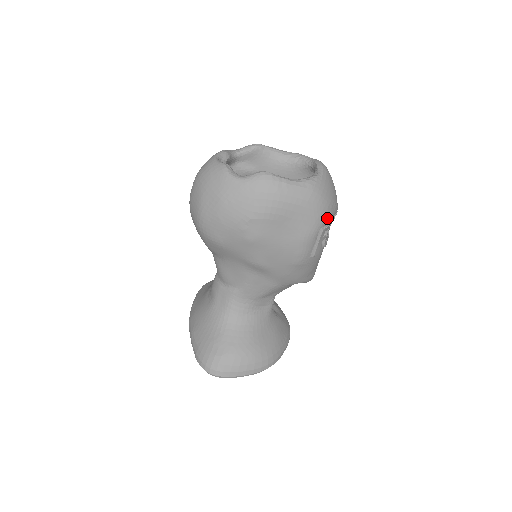
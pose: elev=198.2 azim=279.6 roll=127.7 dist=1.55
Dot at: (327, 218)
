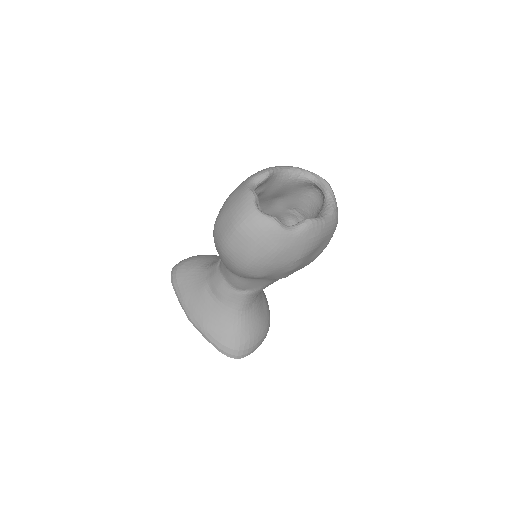
Dot at: occluded
